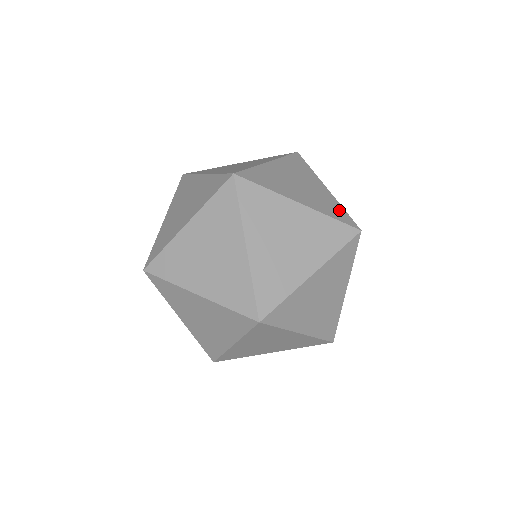
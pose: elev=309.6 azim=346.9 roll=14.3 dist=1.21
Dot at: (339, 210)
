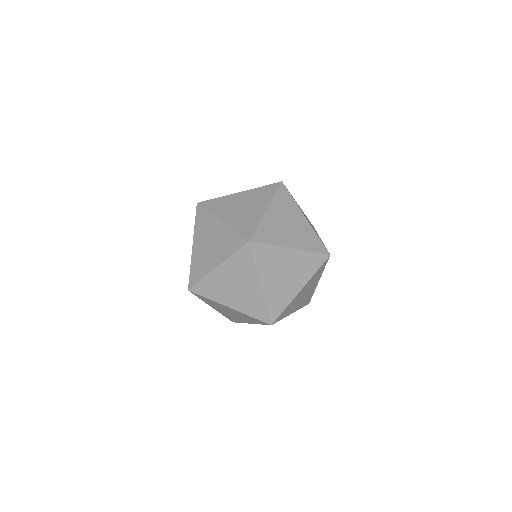
Dot at: occluded
